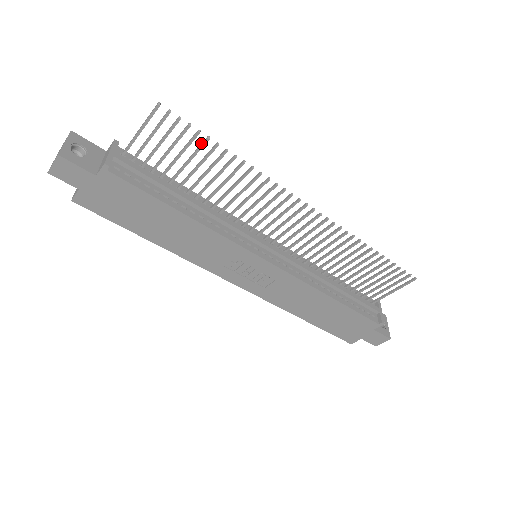
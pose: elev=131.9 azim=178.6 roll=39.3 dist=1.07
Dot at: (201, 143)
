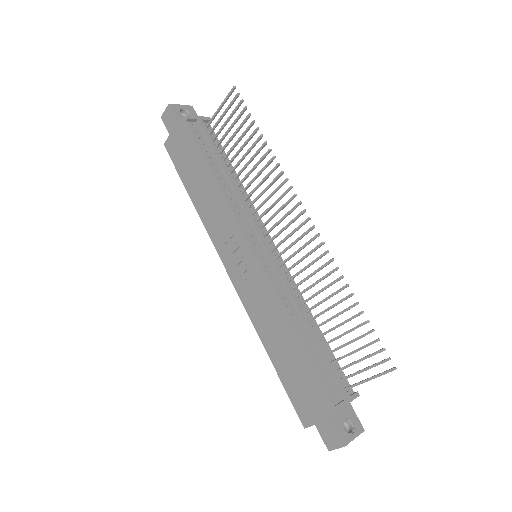
Dot at: (250, 126)
